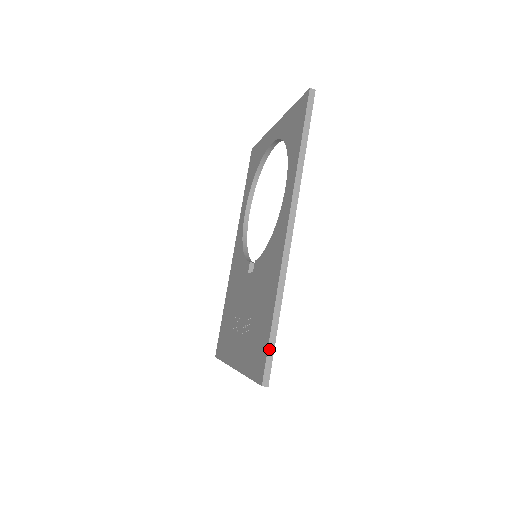
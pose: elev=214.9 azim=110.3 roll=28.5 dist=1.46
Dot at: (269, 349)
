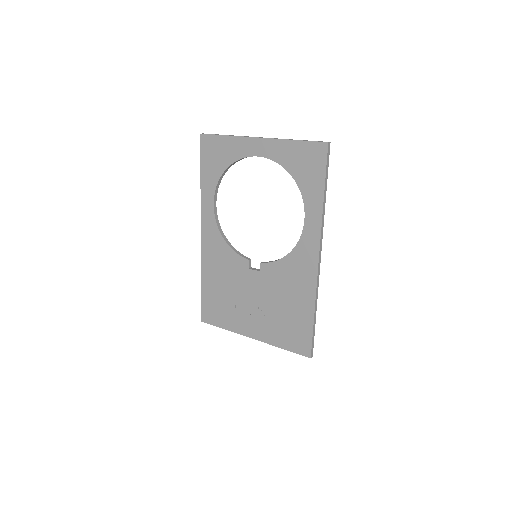
Dot at: (313, 336)
